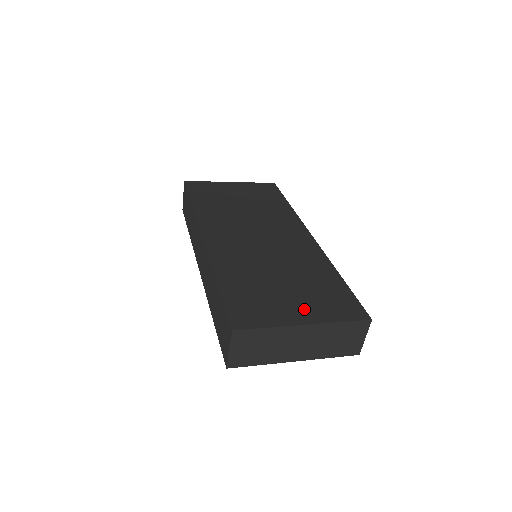
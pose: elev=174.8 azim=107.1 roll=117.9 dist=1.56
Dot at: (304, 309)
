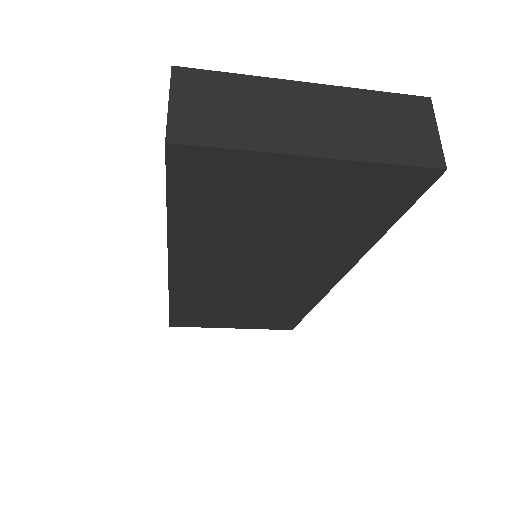
Dot at: occluded
